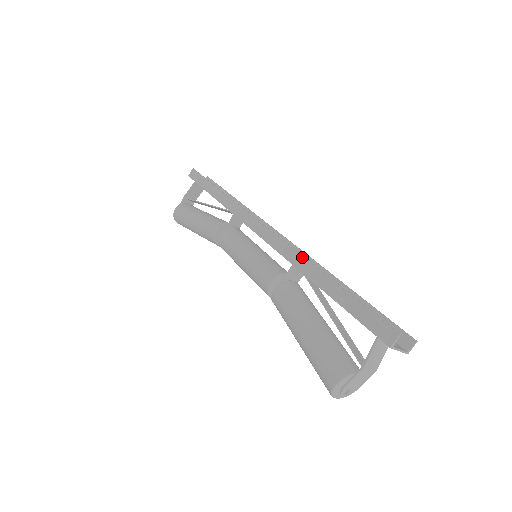
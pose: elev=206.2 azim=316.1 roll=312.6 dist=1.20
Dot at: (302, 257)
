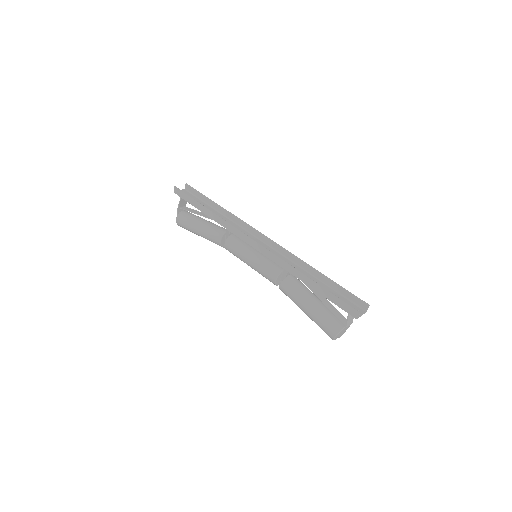
Dot at: (290, 266)
